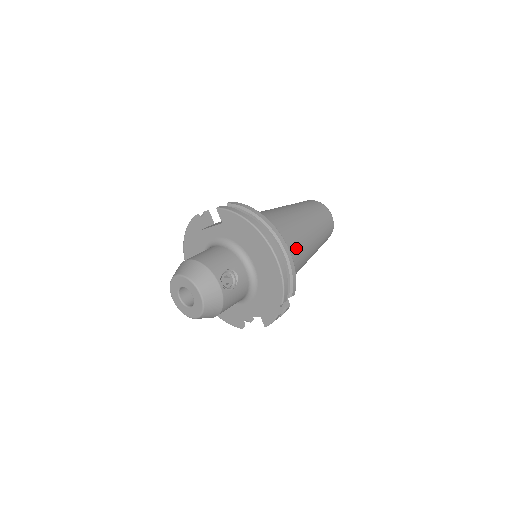
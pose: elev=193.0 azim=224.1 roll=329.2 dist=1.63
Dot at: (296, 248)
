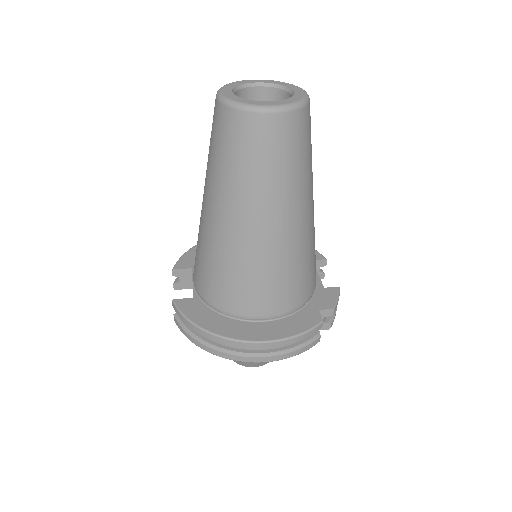
Dot at: (274, 274)
